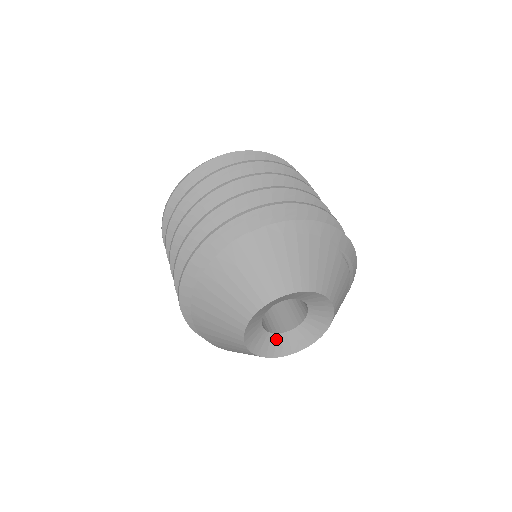
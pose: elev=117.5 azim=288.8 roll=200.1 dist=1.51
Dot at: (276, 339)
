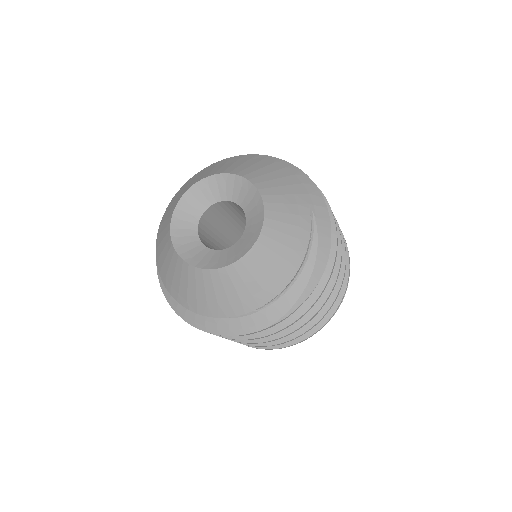
Dot at: (197, 246)
